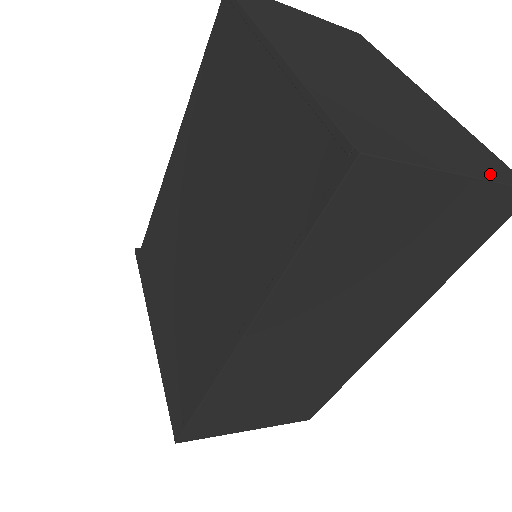
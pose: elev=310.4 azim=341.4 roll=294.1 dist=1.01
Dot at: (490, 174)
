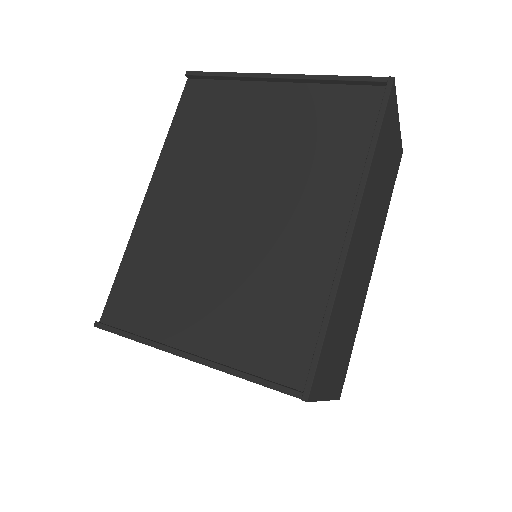
Dot at: occluded
